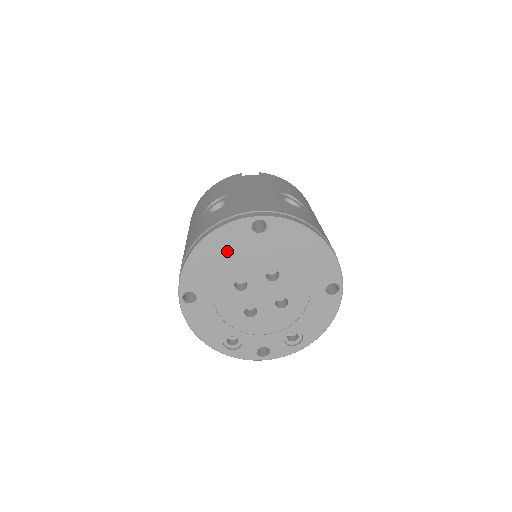
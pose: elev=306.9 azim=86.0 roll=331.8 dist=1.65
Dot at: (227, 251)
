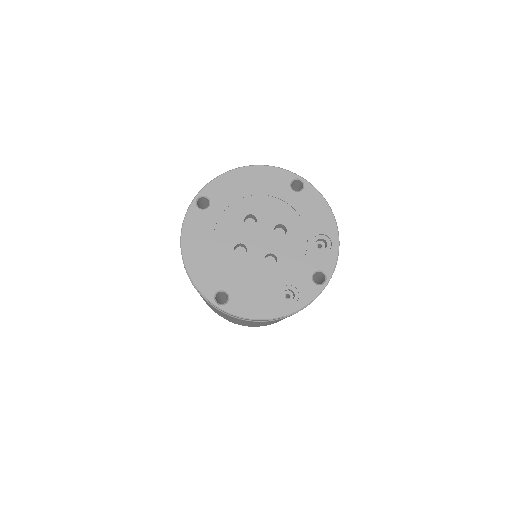
Dot at: (204, 239)
